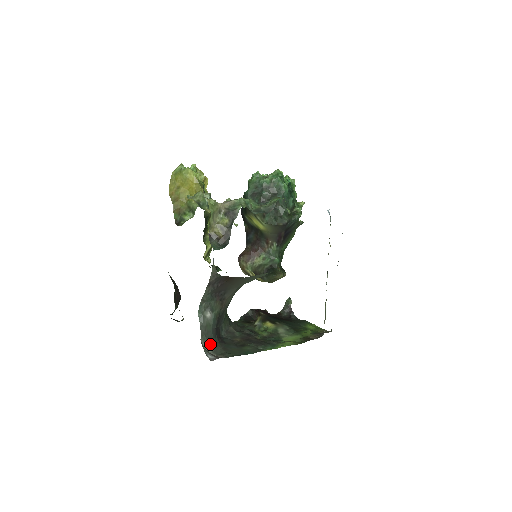
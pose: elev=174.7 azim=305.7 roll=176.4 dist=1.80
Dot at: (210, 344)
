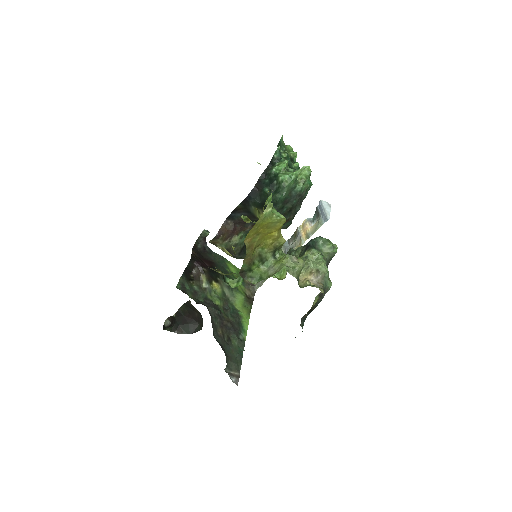
Dot at: occluded
